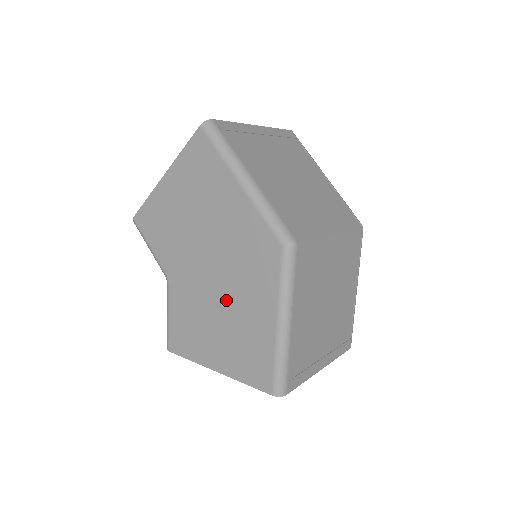
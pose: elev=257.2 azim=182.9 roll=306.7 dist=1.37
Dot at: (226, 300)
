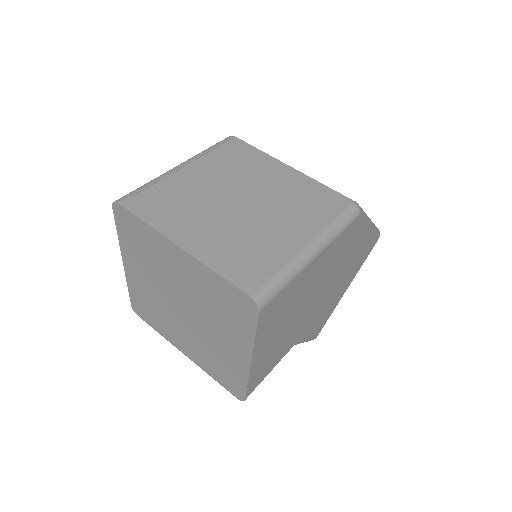
Dot at: occluded
